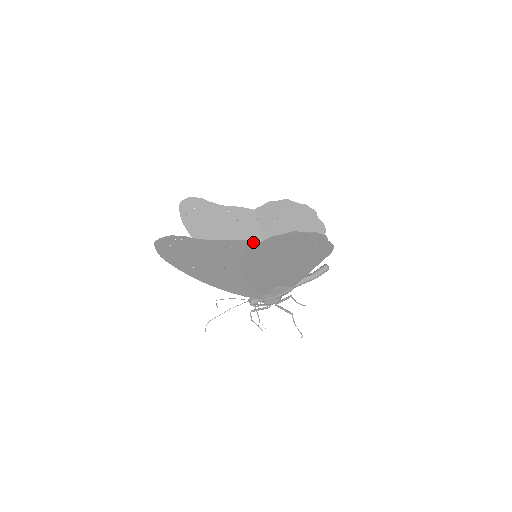
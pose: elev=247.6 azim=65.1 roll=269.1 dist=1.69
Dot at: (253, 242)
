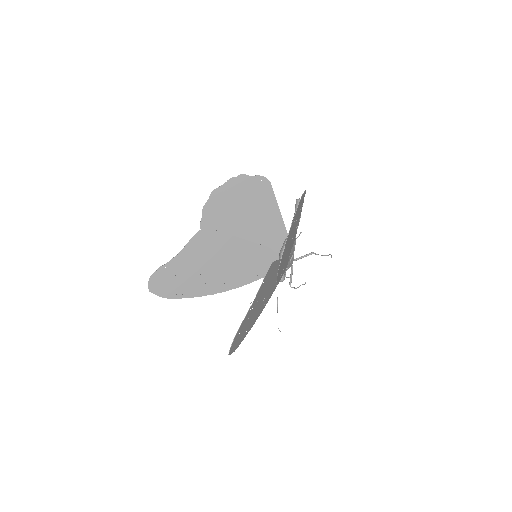
Dot at: (272, 263)
